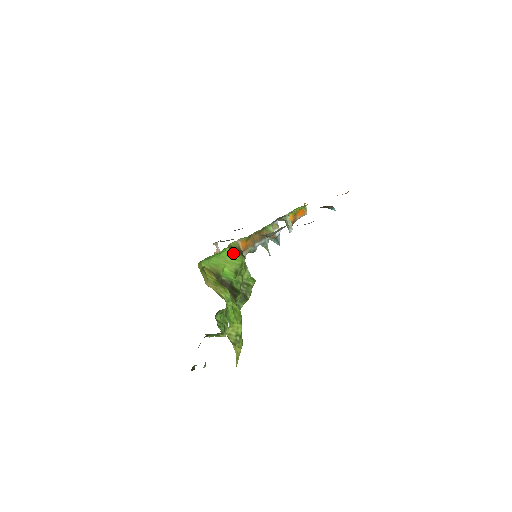
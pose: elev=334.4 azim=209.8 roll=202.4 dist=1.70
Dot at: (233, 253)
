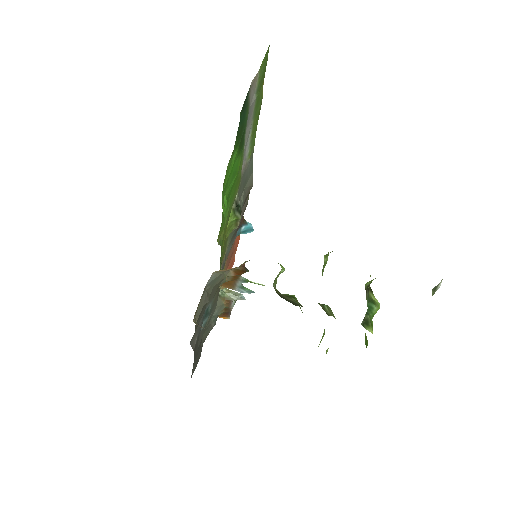
Dot at: occluded
